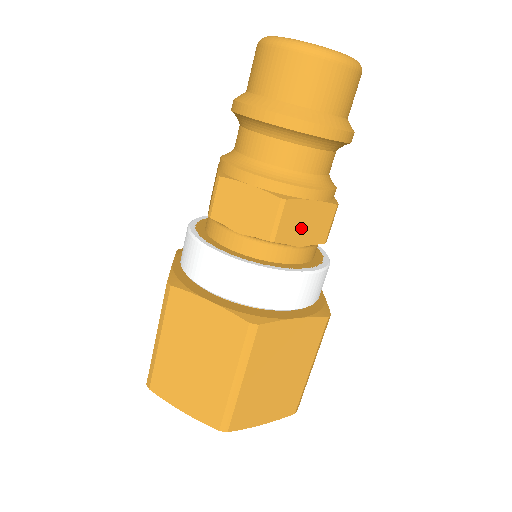
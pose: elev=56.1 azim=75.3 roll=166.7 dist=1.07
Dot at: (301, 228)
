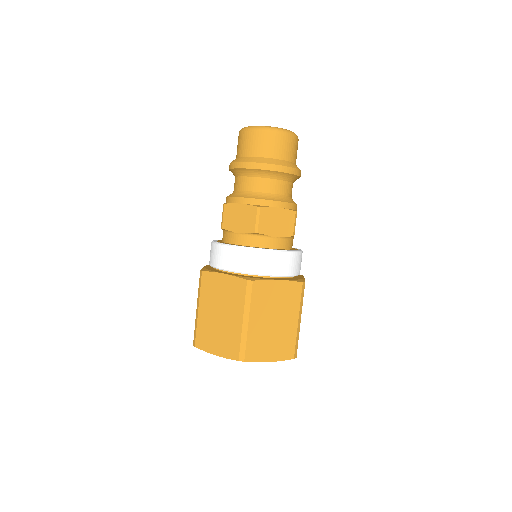
Dot at: (274, 225)
